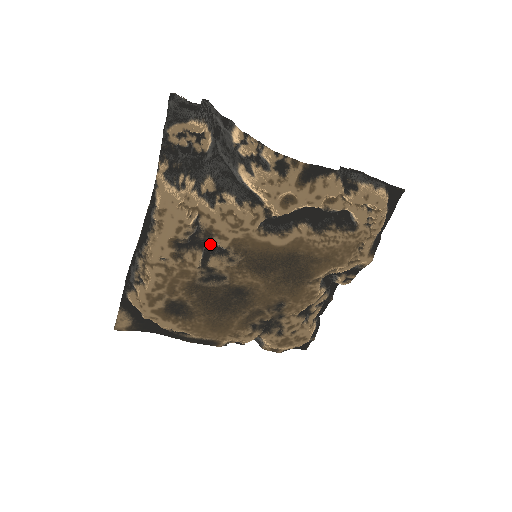
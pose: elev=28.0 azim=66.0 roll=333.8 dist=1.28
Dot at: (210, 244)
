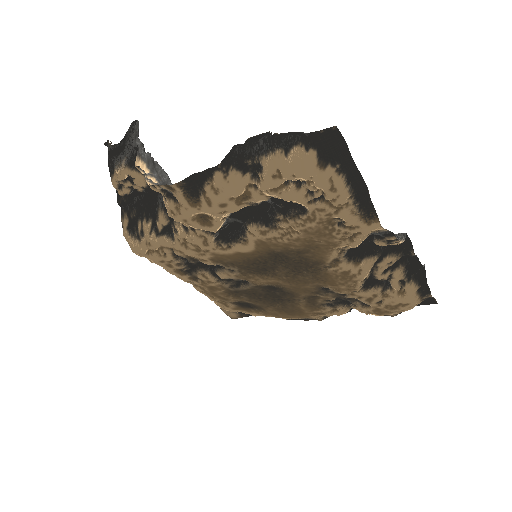
Dot at: occluded
